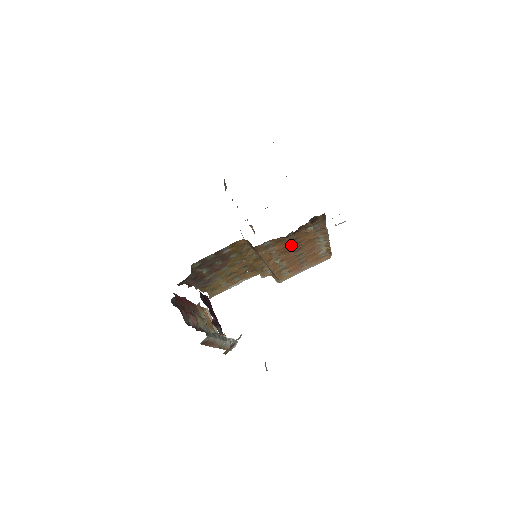
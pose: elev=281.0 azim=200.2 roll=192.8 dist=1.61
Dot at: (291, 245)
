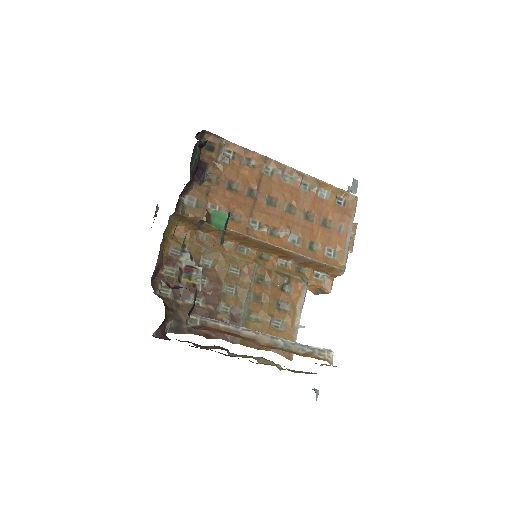
Dot at: (242, 195)
